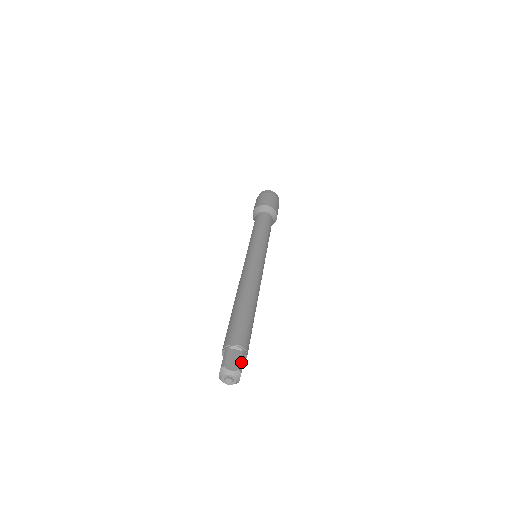
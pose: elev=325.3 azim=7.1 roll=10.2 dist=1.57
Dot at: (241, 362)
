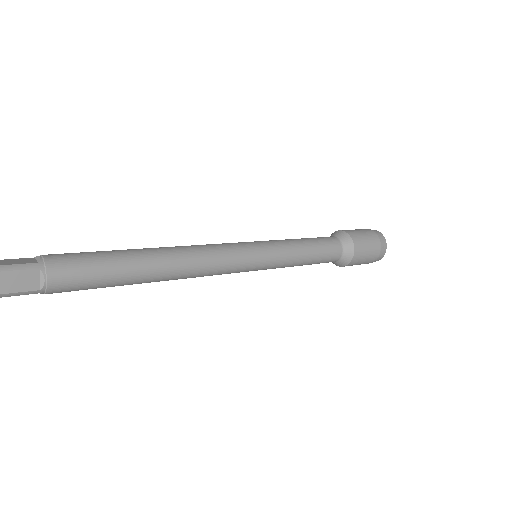
Dot at: (14, 265)
